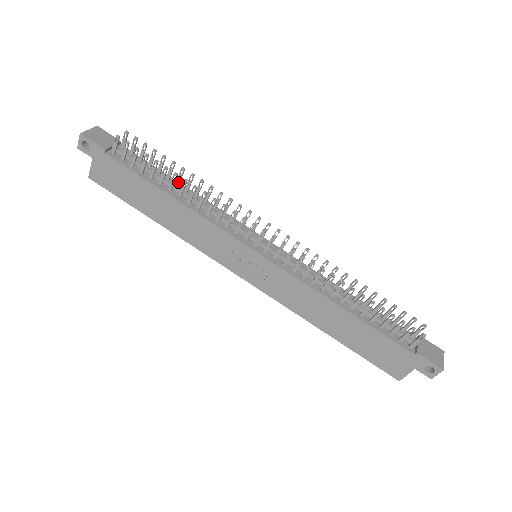
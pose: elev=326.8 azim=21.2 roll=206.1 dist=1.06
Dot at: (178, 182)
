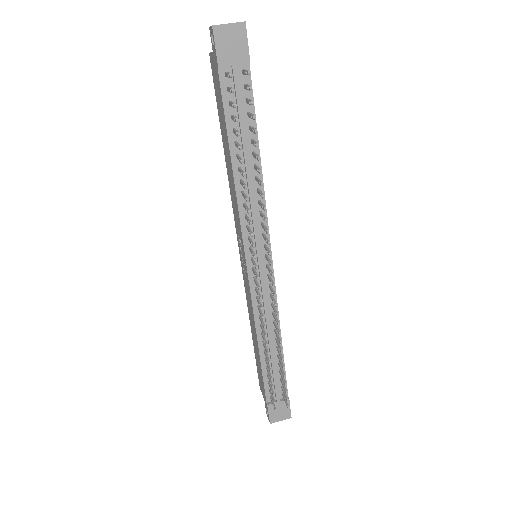
Dot at: (254, 155)
